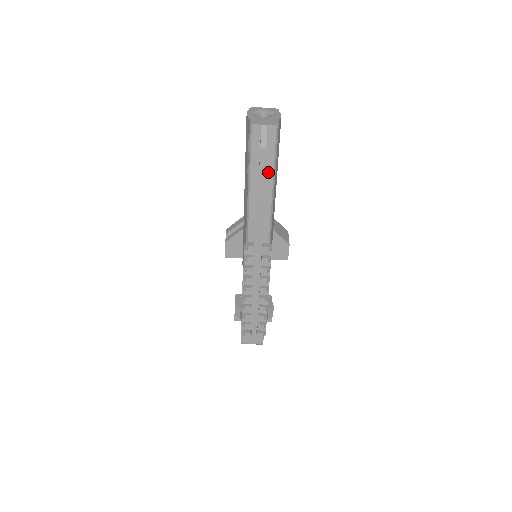
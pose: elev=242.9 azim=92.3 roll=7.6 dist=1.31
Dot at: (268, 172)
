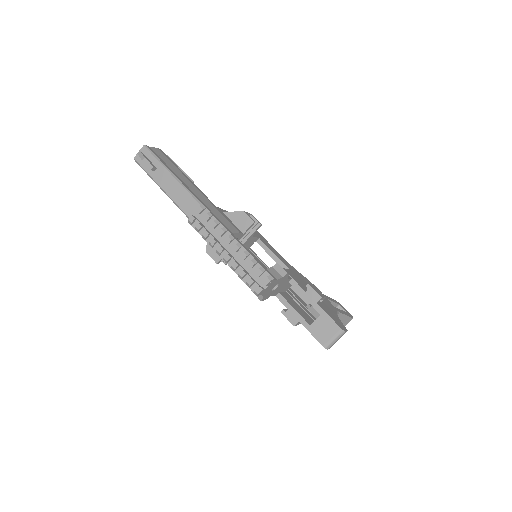
Dot at: (162, 170)
